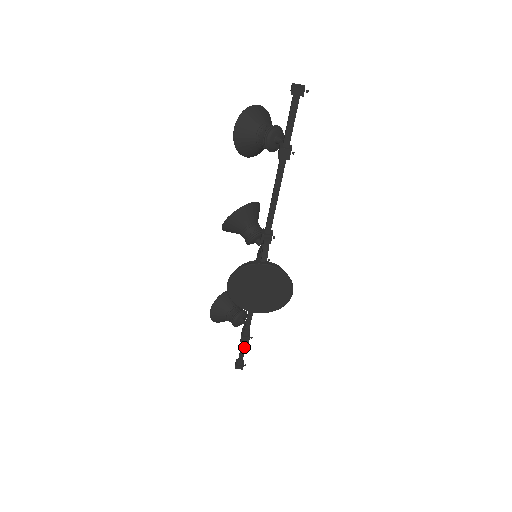
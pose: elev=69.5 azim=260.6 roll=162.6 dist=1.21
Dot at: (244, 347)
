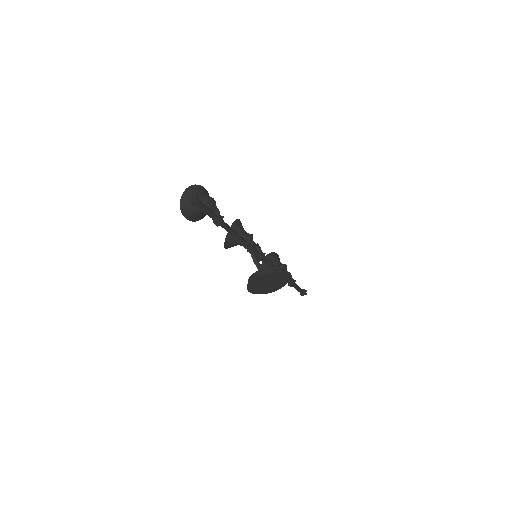
Dot at: (296, 287)
